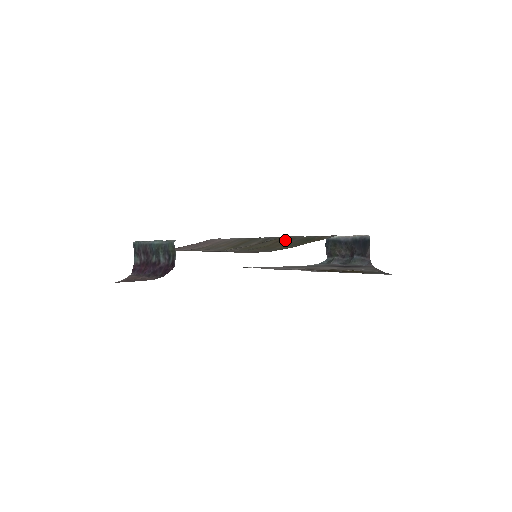
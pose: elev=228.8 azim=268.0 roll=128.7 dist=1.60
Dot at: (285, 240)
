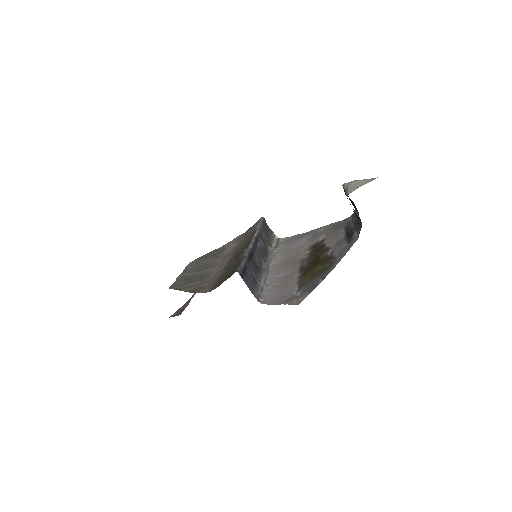
Dot at: (236, 260)
